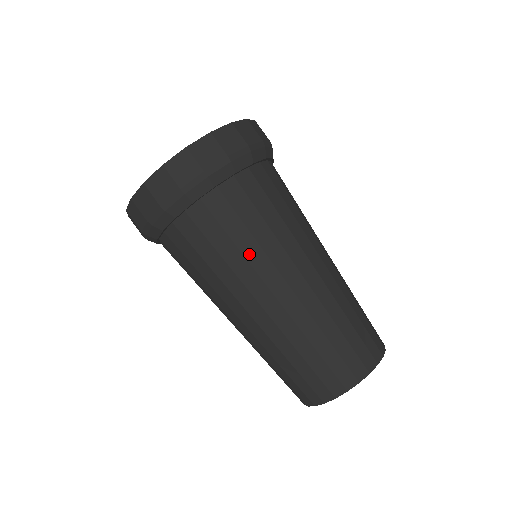
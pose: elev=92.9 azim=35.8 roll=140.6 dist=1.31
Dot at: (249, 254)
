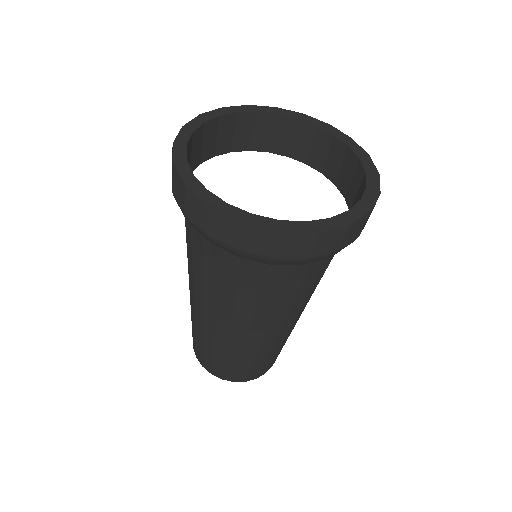
Dot at: (222, 298)
